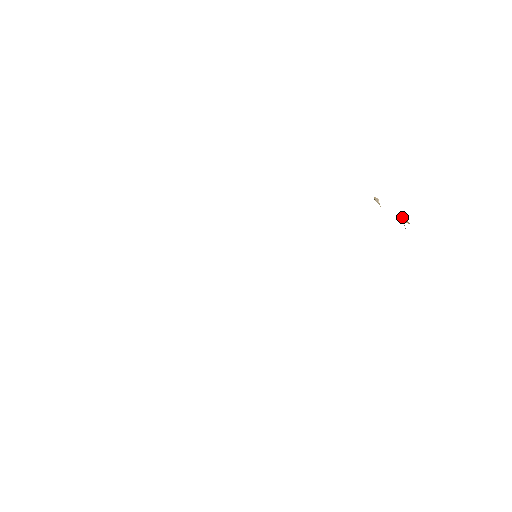
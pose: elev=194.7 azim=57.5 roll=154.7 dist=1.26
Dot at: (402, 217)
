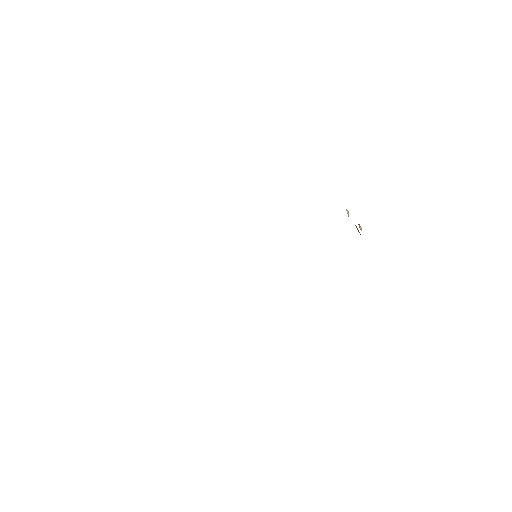
Dot at: (359, 224)
